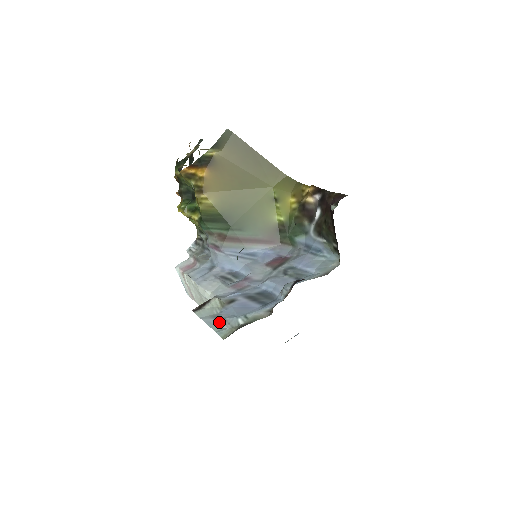
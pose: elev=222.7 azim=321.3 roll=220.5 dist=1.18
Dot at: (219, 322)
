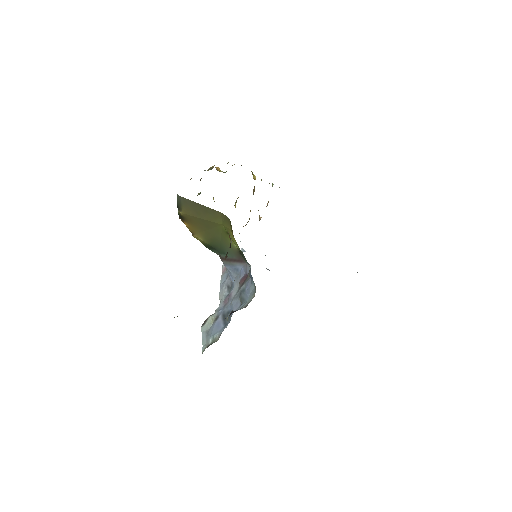
Dot at: (206, 338)
